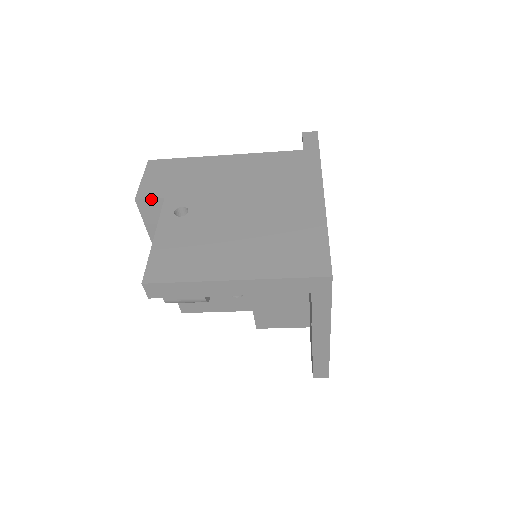
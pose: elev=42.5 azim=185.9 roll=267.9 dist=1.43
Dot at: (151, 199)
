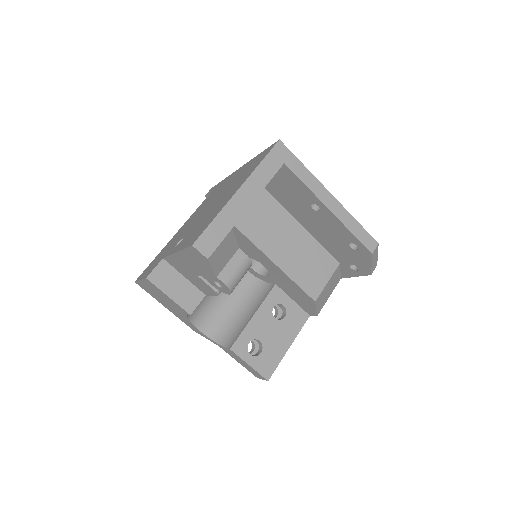
Dot at: (156, 268)
